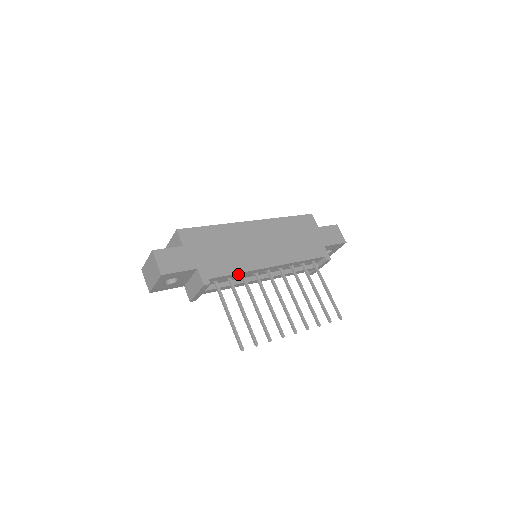
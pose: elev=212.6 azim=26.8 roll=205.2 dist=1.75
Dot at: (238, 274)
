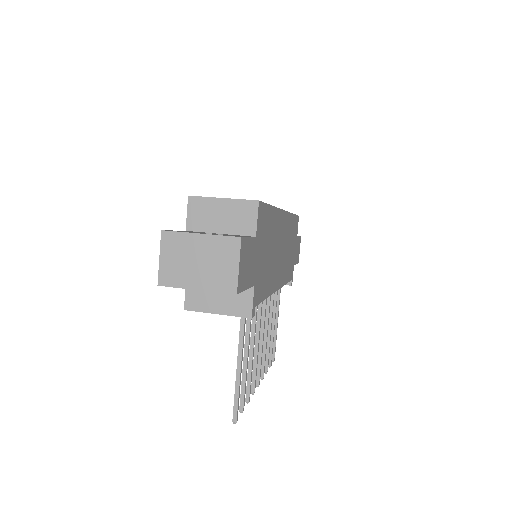
Dot at: occluded
